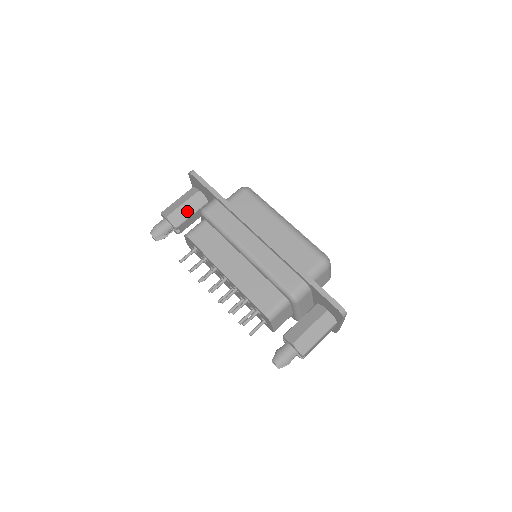
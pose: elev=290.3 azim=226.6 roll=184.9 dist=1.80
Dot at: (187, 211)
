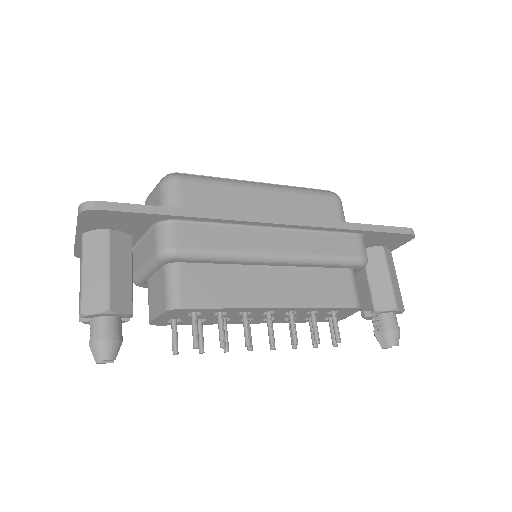
Dot at: (123, 275)
